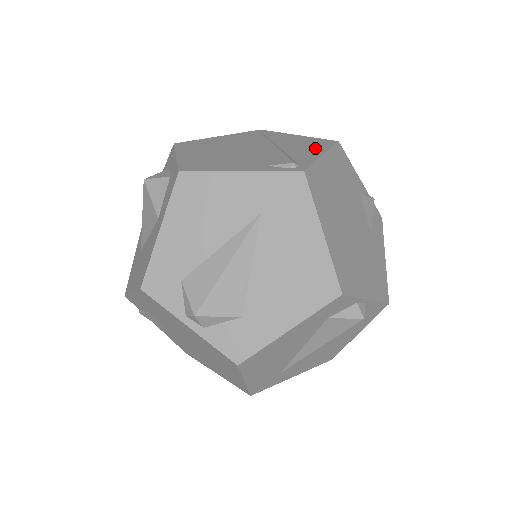
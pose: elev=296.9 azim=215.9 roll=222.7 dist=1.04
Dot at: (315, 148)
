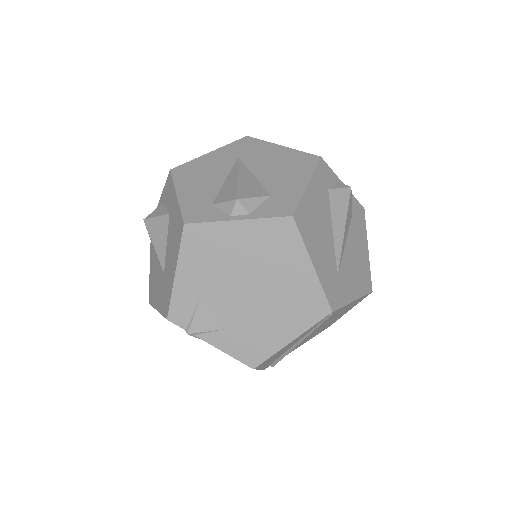
Dot at: occluded
